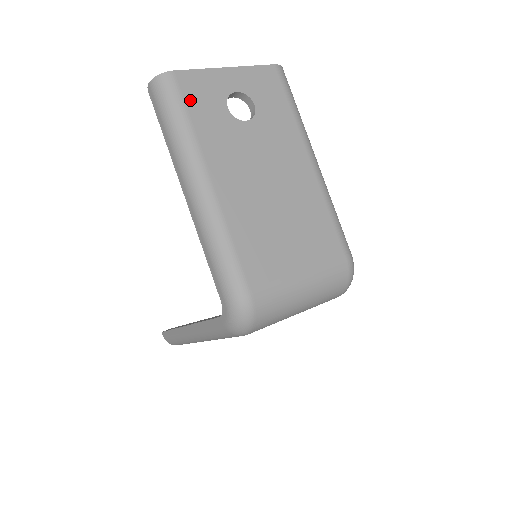
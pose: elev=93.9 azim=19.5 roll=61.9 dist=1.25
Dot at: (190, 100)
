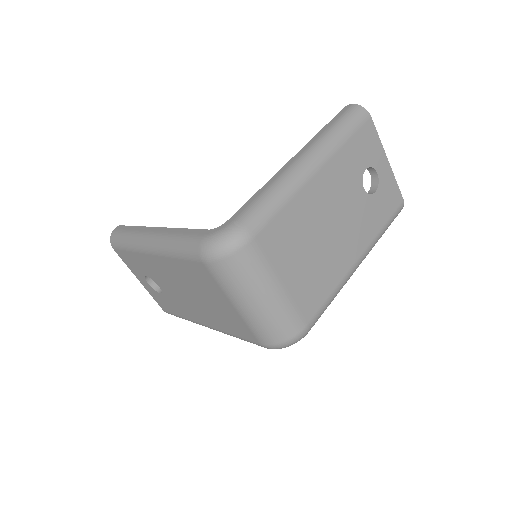
Dot at: (360, 136)
